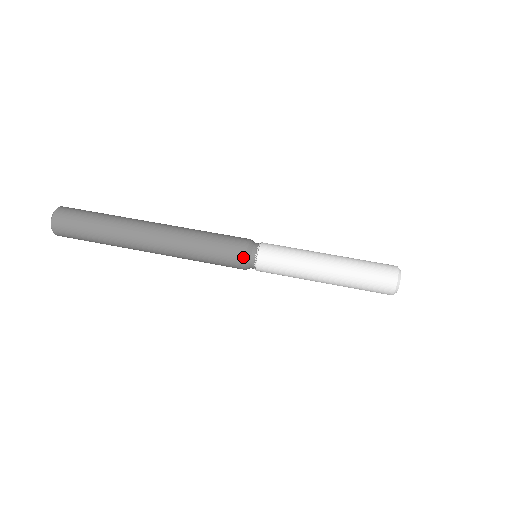
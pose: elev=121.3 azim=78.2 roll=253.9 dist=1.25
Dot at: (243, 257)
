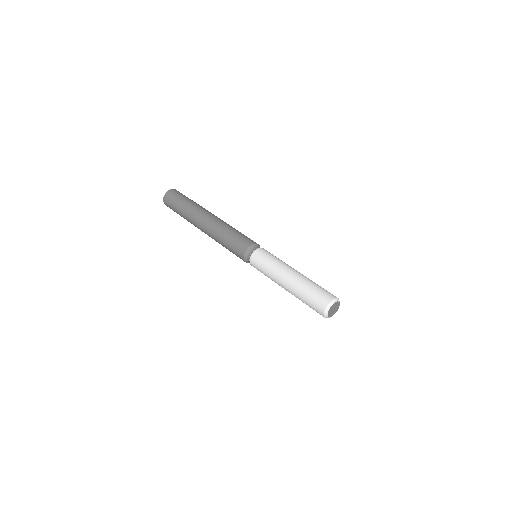
Dot at: (243, 256)
